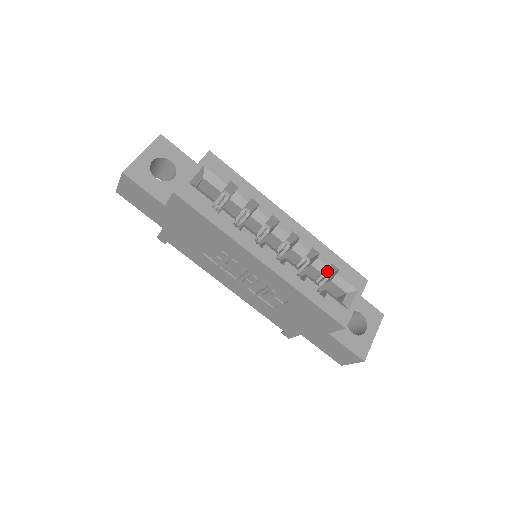
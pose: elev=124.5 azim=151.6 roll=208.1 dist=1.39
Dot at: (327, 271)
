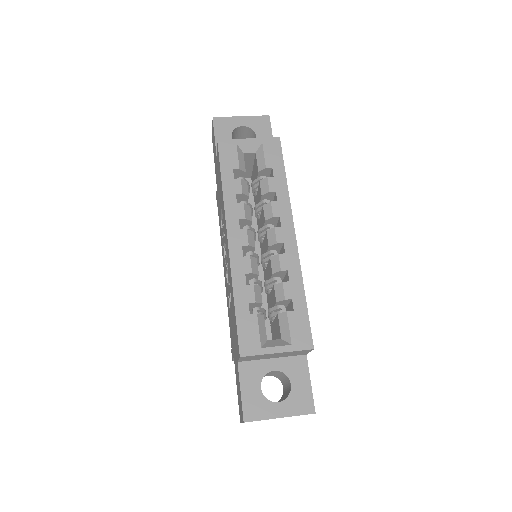
Dot at: (290, 310)
